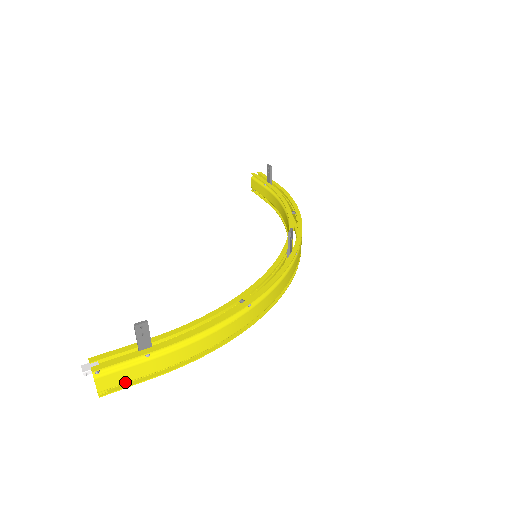
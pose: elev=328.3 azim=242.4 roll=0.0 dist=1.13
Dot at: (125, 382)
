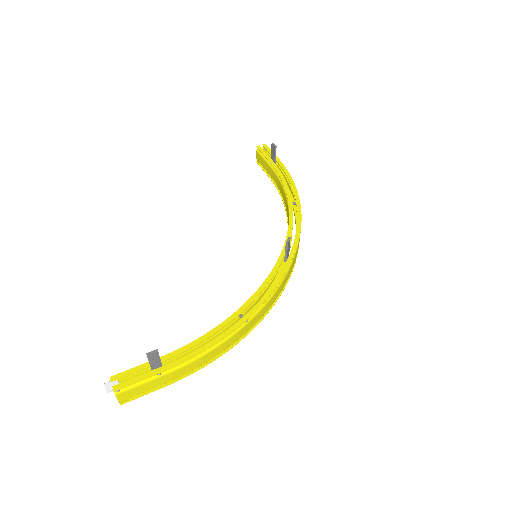
Dot at: (141, 393)
